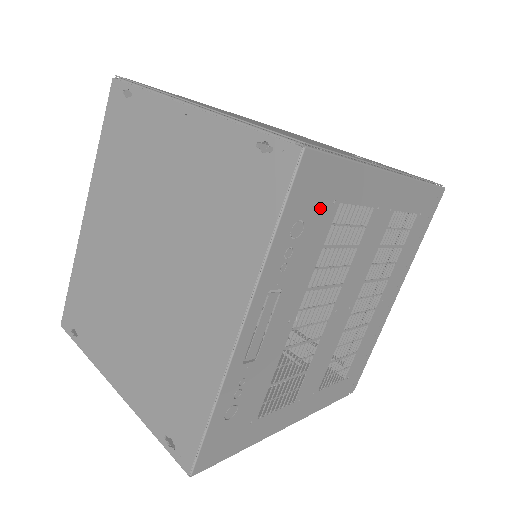
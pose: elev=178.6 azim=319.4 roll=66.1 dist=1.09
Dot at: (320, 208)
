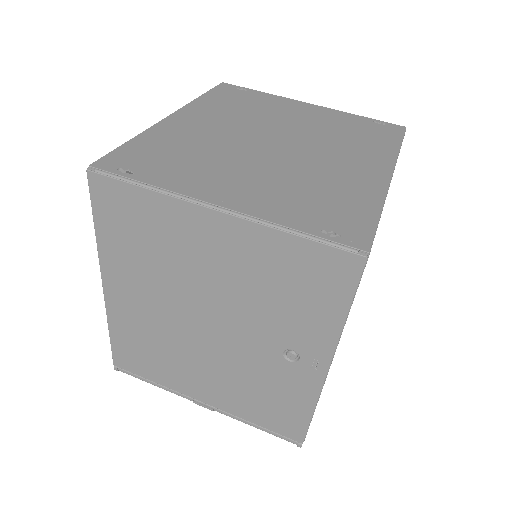
Dot at: occluded
